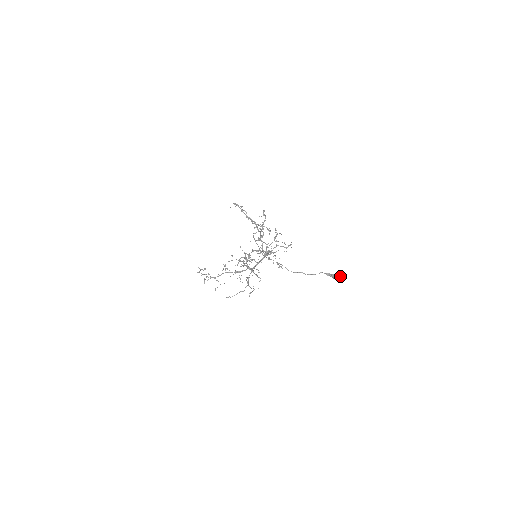
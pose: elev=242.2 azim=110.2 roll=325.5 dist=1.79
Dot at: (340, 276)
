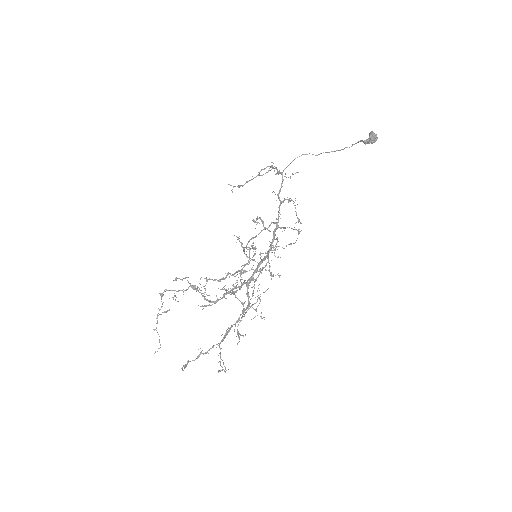
Dot at: (375, 134)
